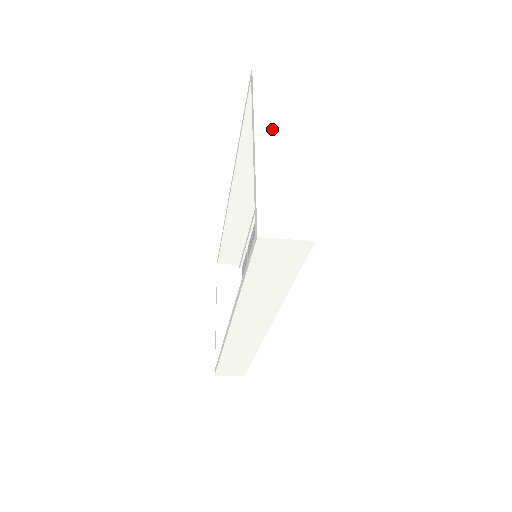
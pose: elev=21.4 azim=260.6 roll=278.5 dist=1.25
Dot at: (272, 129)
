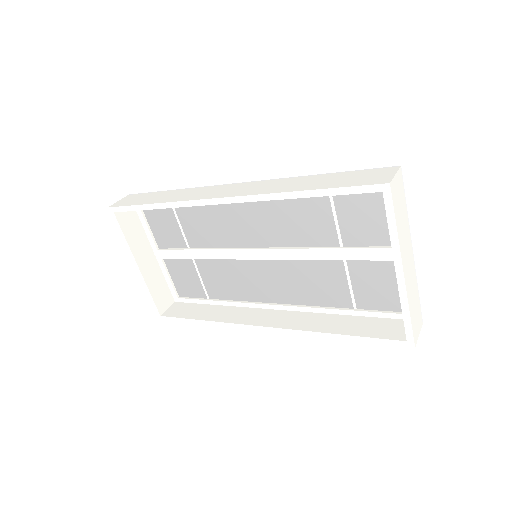
Dot at: (405, 252)
